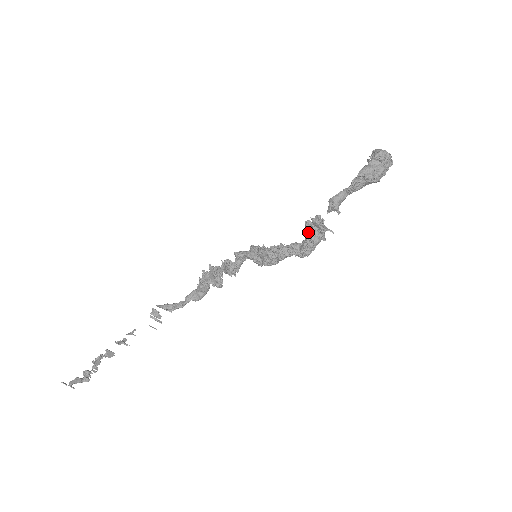
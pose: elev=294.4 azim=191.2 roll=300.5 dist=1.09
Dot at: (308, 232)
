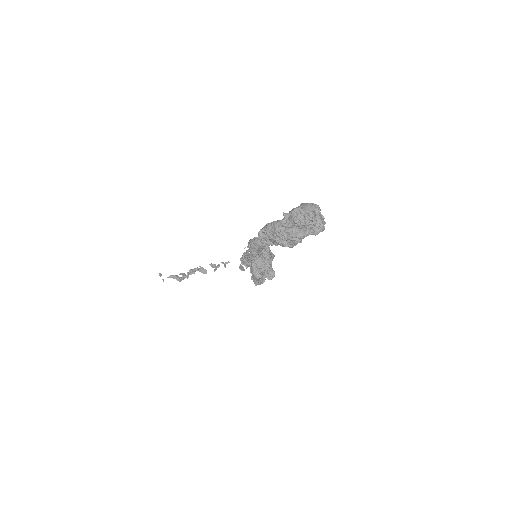
Dot at: occluded
